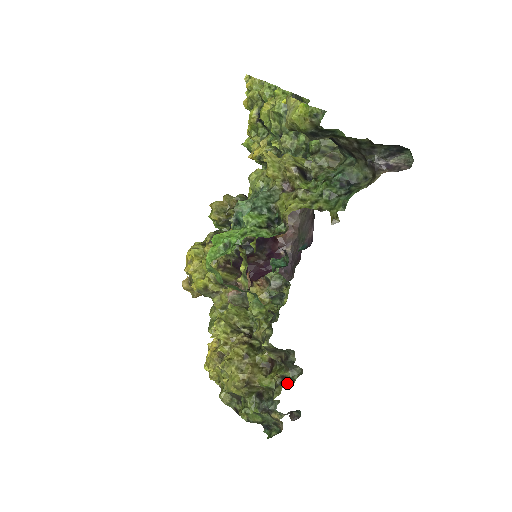
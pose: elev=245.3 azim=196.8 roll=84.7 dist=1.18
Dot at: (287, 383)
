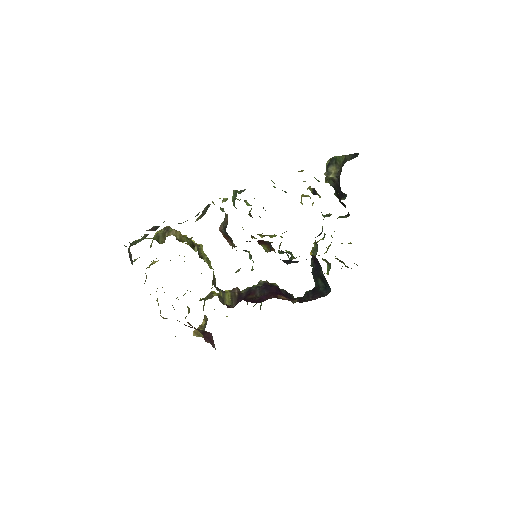
Dot at: occluded
